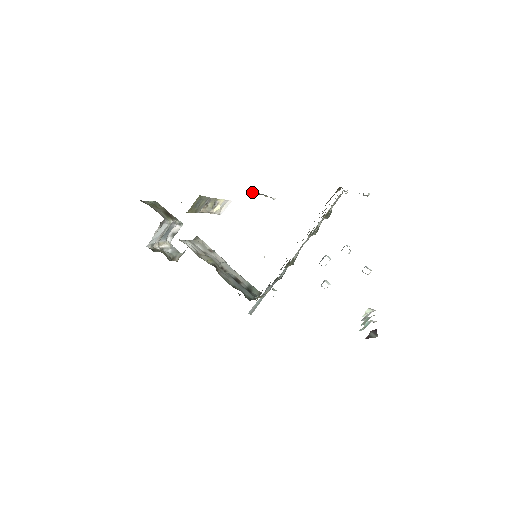
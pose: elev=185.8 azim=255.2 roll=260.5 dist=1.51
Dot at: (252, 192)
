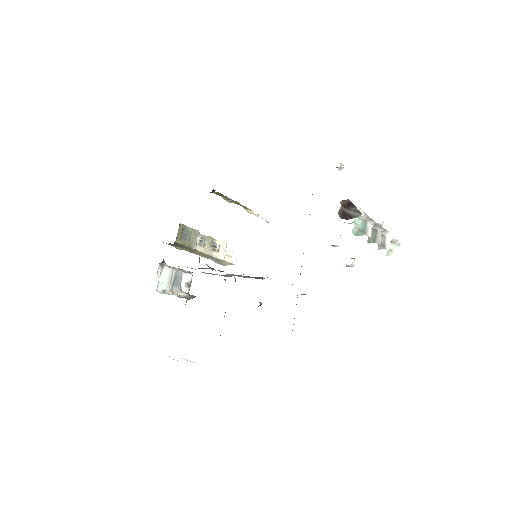
Dot at: (215, 193)
